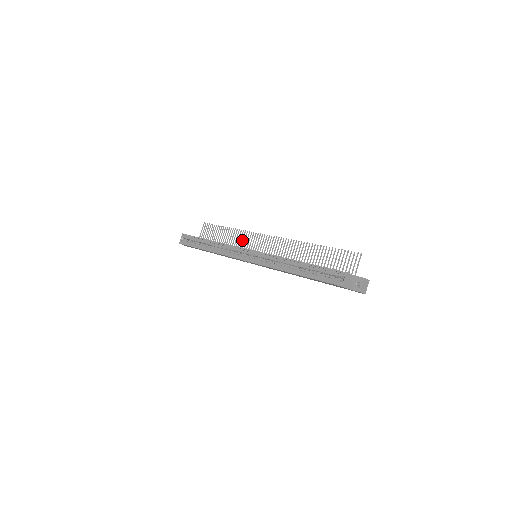
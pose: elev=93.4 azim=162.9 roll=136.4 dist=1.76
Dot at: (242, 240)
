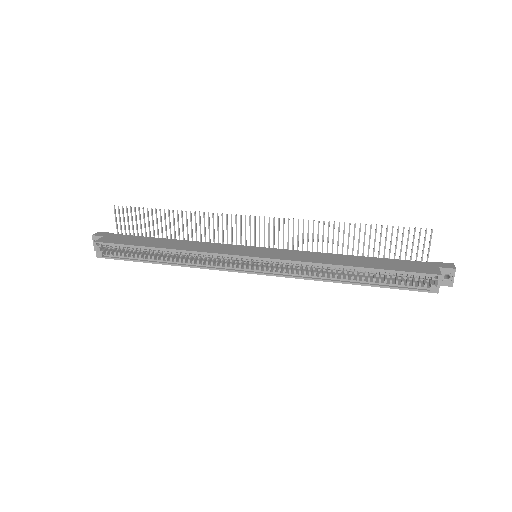
Dot at: (209, 228)
